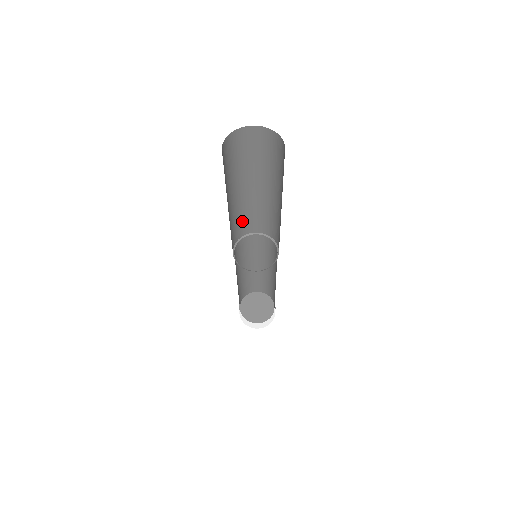
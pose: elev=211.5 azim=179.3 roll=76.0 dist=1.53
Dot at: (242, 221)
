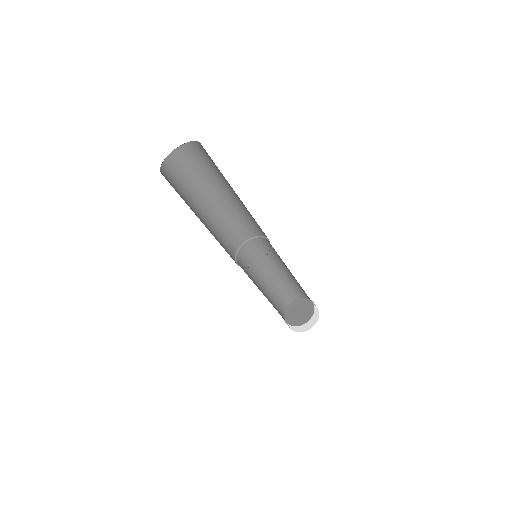
Dot at: (223, 245)
